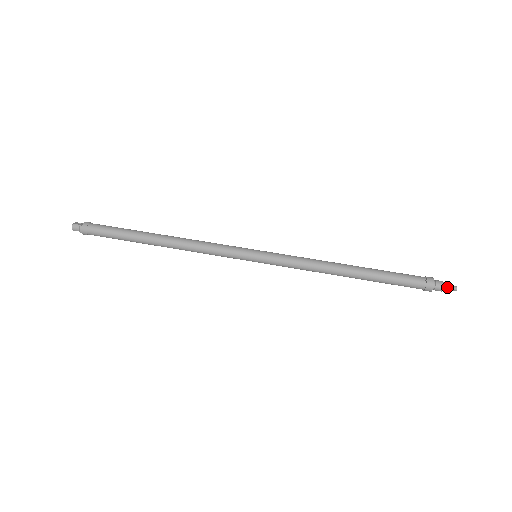
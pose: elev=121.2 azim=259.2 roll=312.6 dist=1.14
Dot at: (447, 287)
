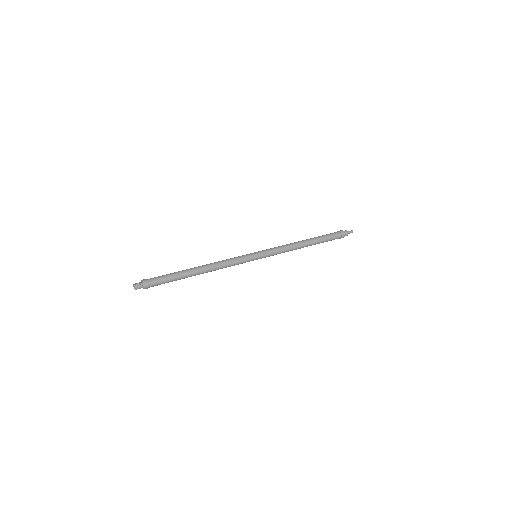
Dot at: (349, 232)
